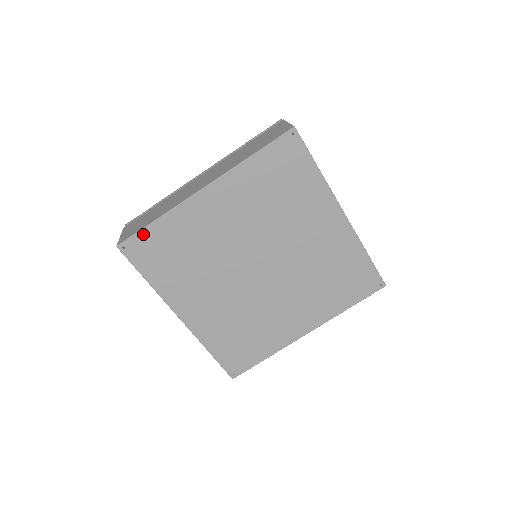
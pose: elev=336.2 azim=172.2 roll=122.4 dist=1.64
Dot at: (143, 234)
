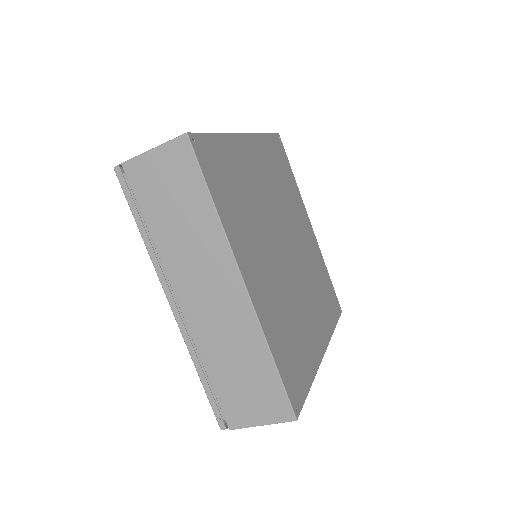
Dot at: (209, 139)
